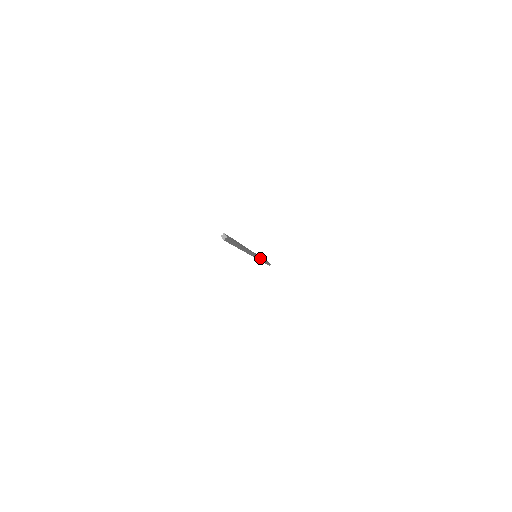
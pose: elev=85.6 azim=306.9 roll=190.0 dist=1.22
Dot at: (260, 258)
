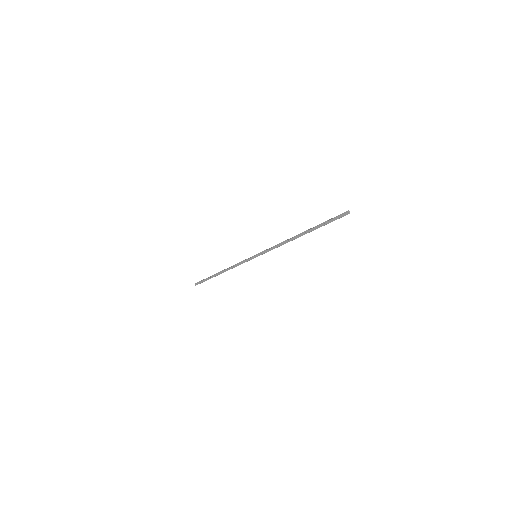
Dot at: (246, 261)
